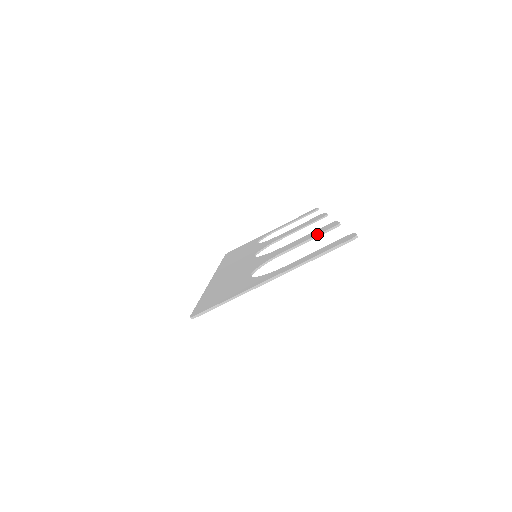
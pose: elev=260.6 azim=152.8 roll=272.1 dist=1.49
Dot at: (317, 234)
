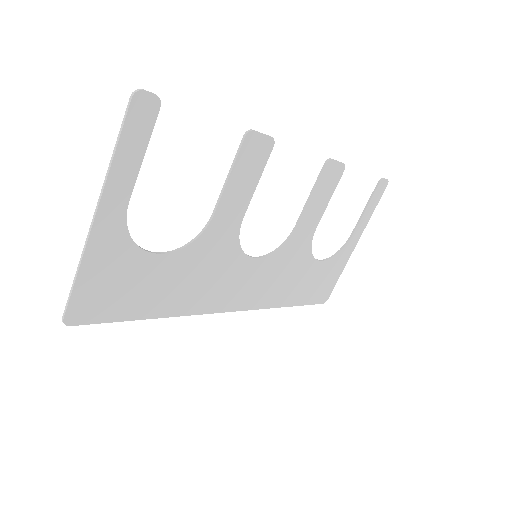
Dot at: (234, 163)
